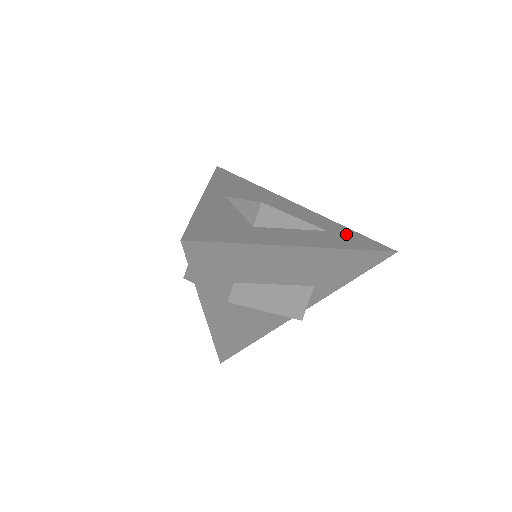
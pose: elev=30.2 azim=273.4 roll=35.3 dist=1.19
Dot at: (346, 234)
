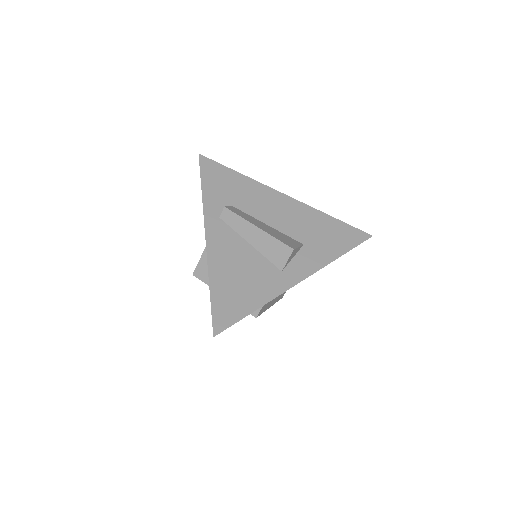
Dot at: occluded
